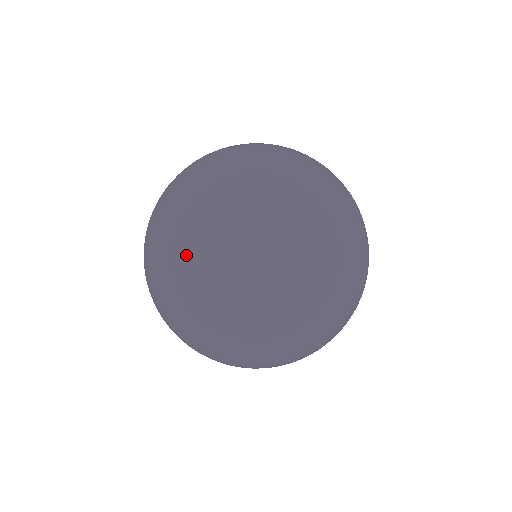
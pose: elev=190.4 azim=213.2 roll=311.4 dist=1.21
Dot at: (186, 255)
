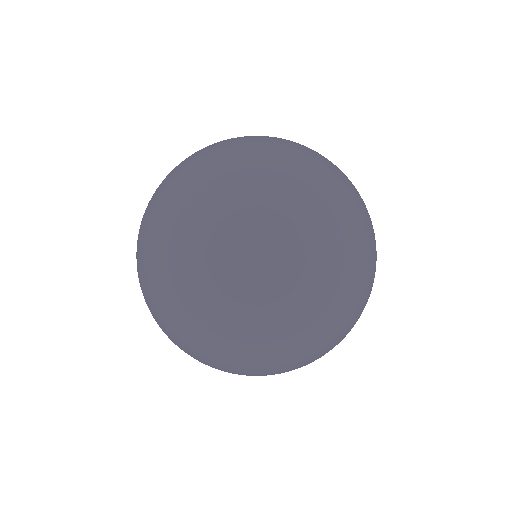
Dot at: (203, 272)
